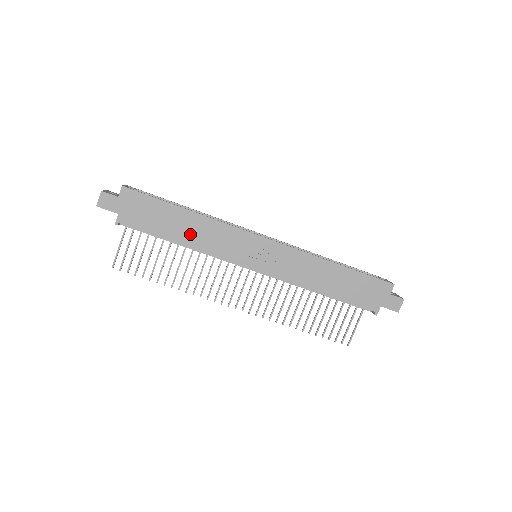
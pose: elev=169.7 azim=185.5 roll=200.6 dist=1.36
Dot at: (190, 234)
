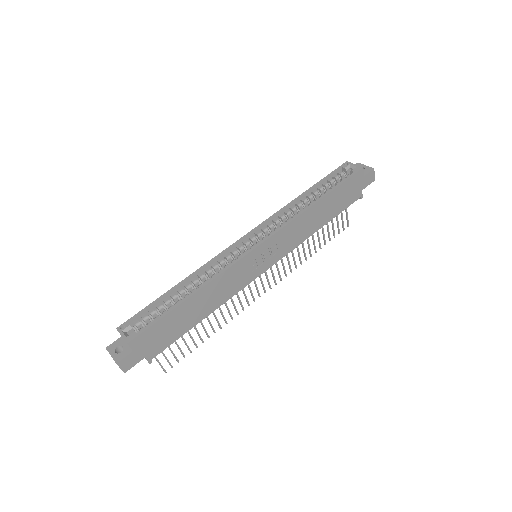
Dot at: (207, 305)
